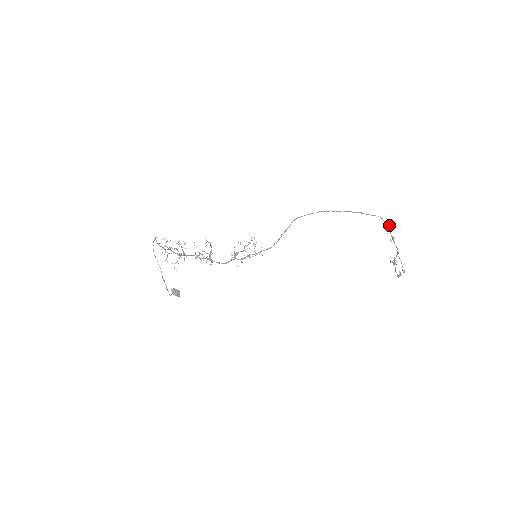
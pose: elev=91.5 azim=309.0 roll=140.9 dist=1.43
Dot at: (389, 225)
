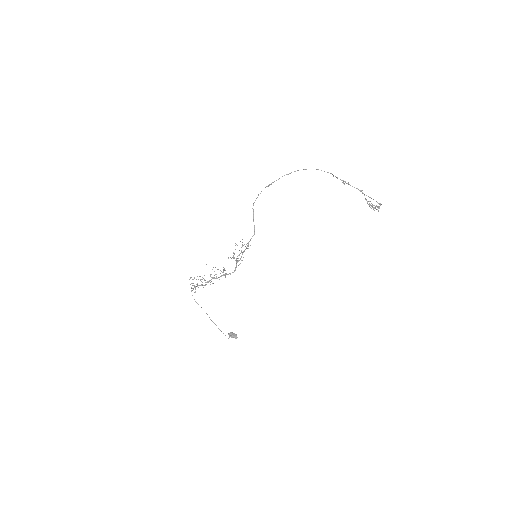
Dot at: (331, 173)
